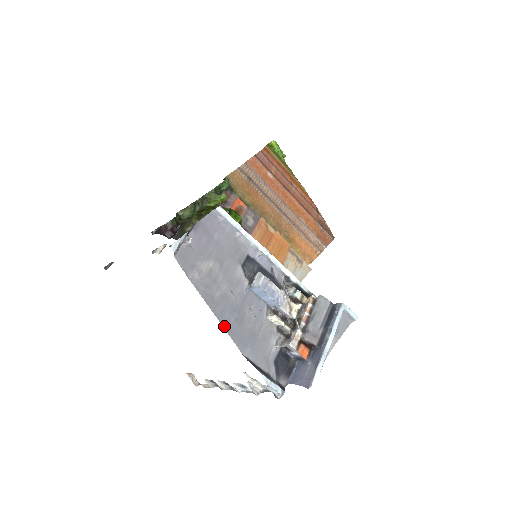
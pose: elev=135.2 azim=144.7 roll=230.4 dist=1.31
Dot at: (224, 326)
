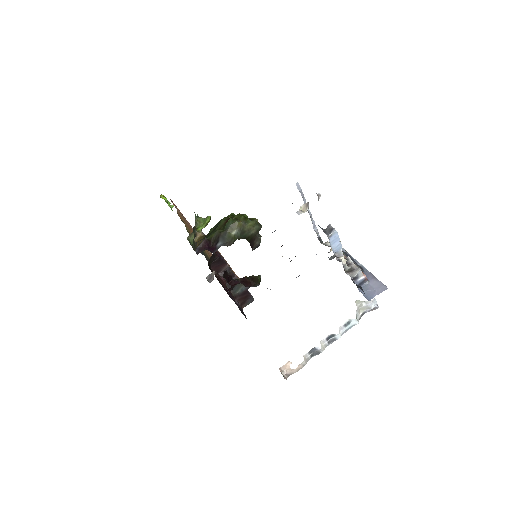
Dot at: occluded
